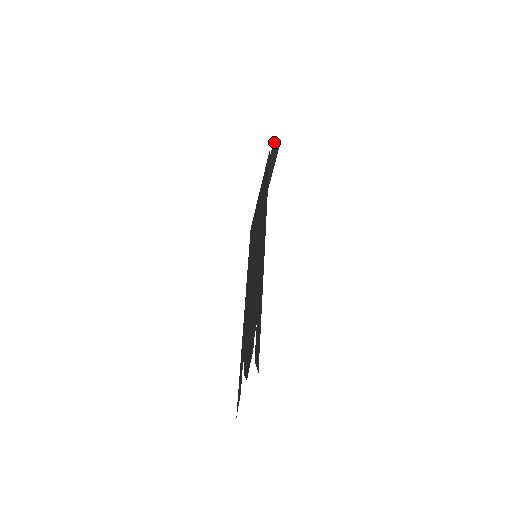
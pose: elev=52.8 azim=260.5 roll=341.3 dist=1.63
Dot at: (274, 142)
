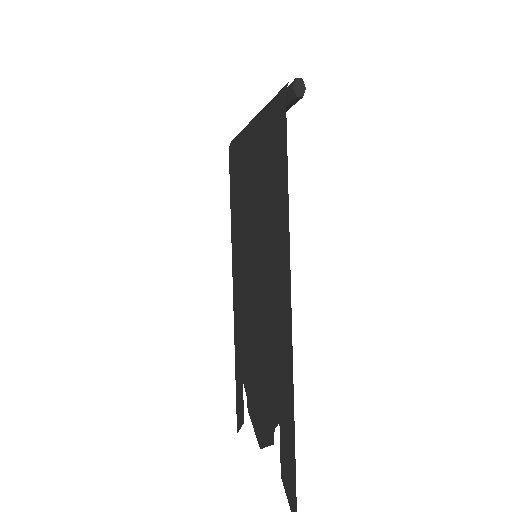
Dot at: (295, 78)
